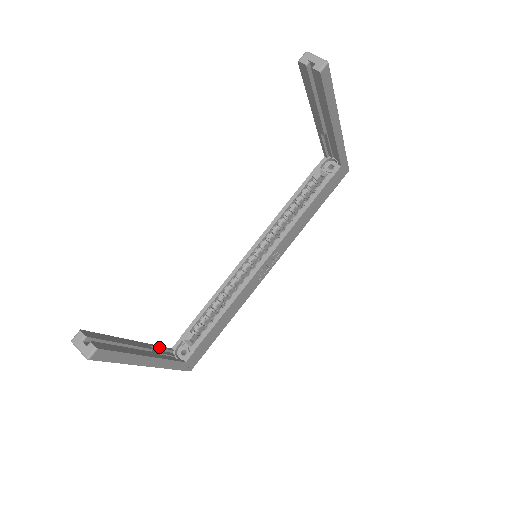
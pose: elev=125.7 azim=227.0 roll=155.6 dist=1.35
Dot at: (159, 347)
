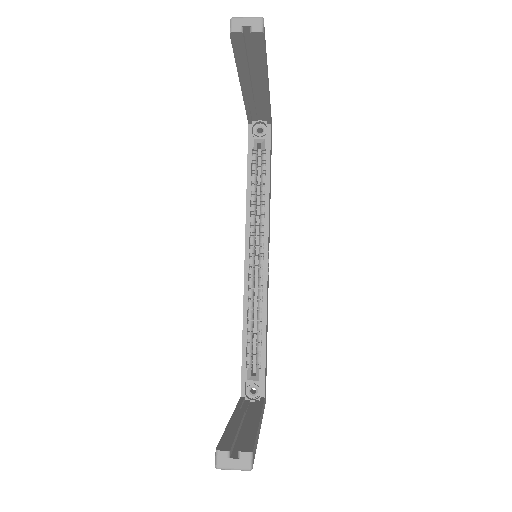
Dot at: (240, 404)
